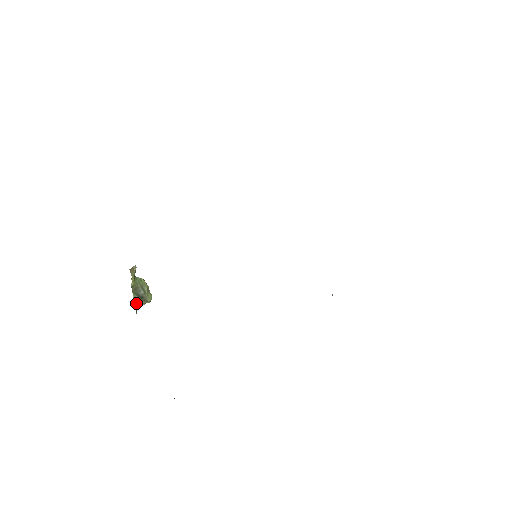
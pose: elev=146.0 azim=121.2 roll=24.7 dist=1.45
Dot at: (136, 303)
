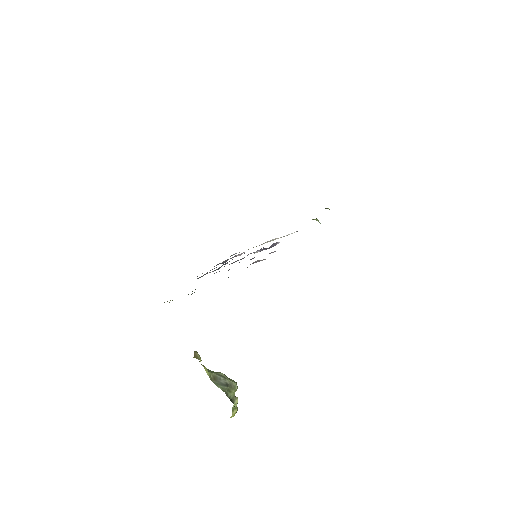
Dot at: (228, 396)
